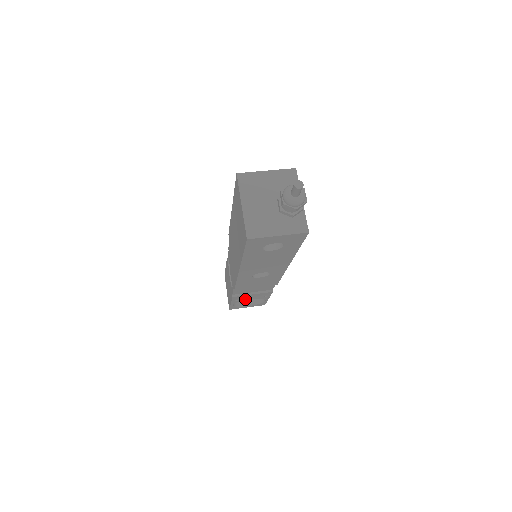
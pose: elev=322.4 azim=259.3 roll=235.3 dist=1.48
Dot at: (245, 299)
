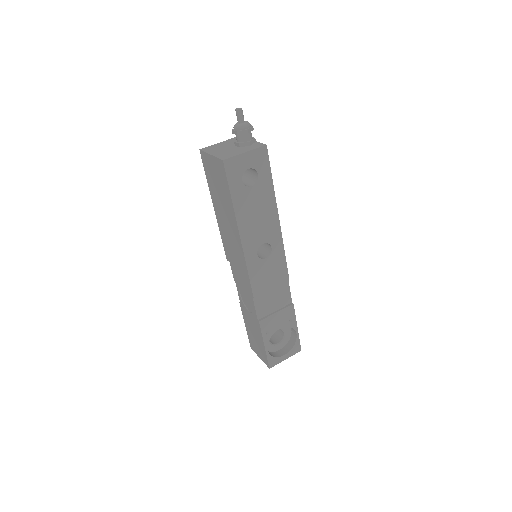
Dot at: (274, 330)
